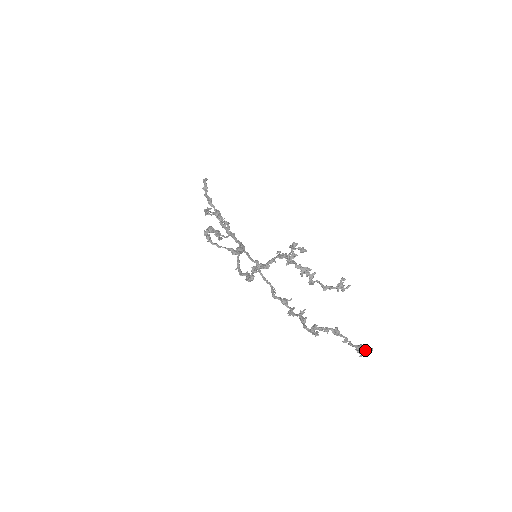
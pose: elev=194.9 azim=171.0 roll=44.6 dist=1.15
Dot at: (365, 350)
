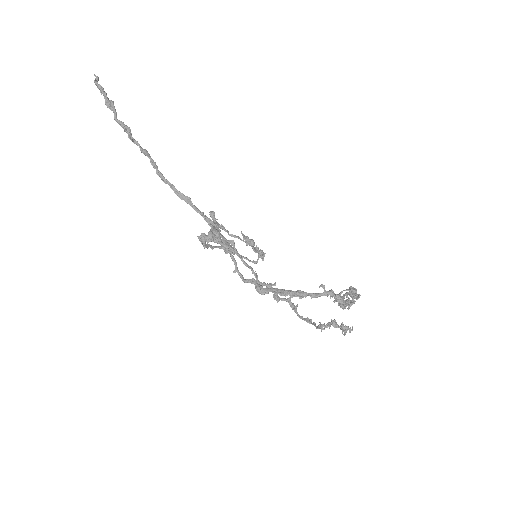
Dot at: (350, 331)
